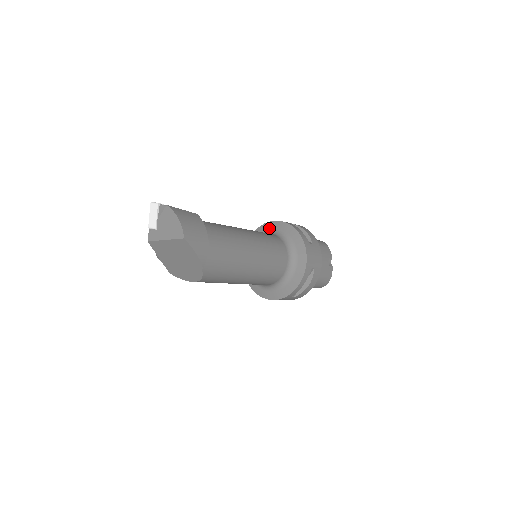
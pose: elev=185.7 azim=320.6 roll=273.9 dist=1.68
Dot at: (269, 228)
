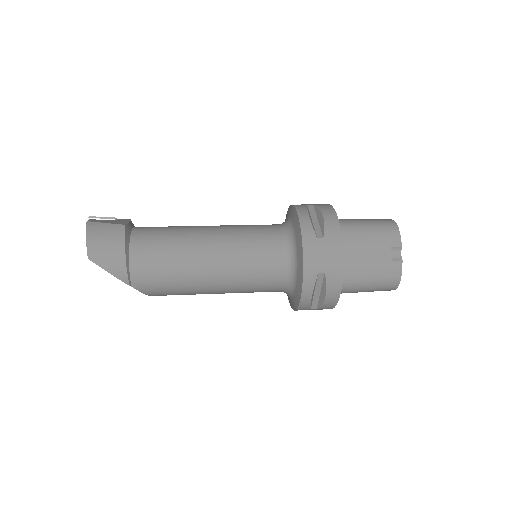
Dot at: (287, 215)
